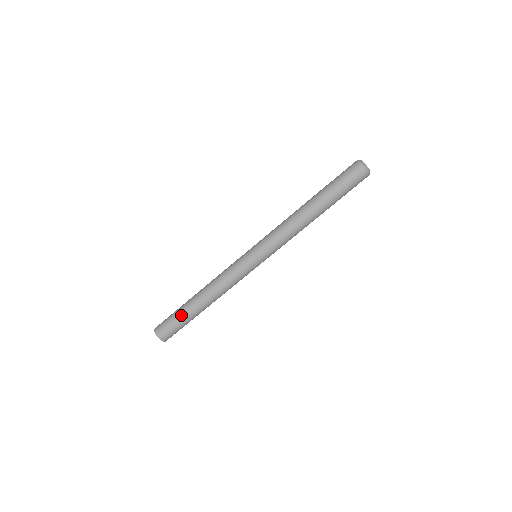
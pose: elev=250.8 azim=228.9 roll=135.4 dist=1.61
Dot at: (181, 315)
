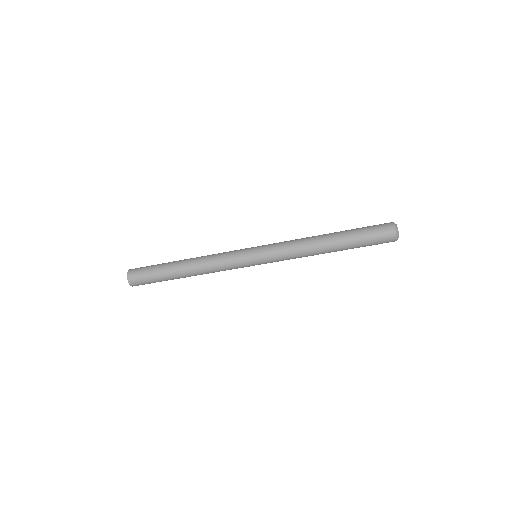
Dot at: (160, 270)
